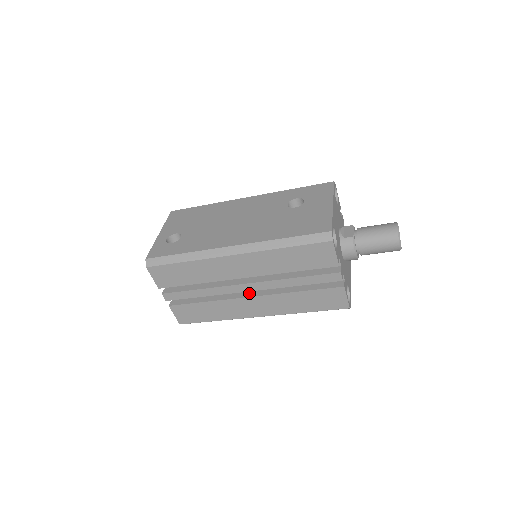
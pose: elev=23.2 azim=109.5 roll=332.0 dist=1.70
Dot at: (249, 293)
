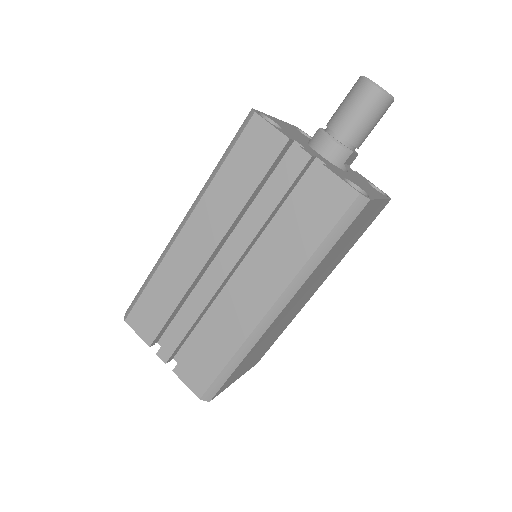
Dot at: occluded
